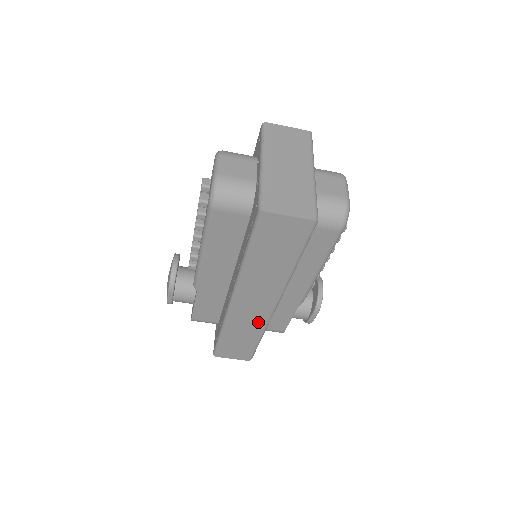
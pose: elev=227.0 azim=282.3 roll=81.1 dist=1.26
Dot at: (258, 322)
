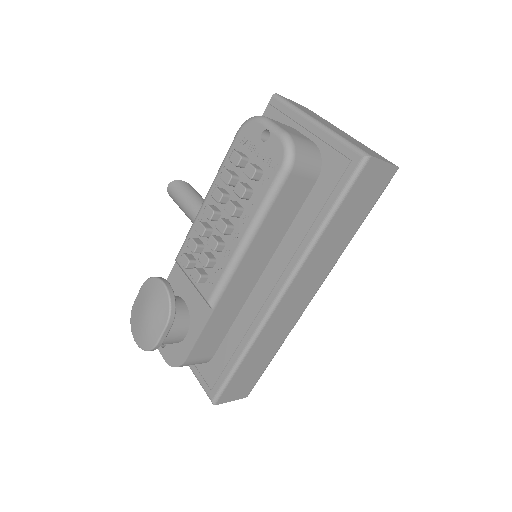
Dot at: (287, 327)
